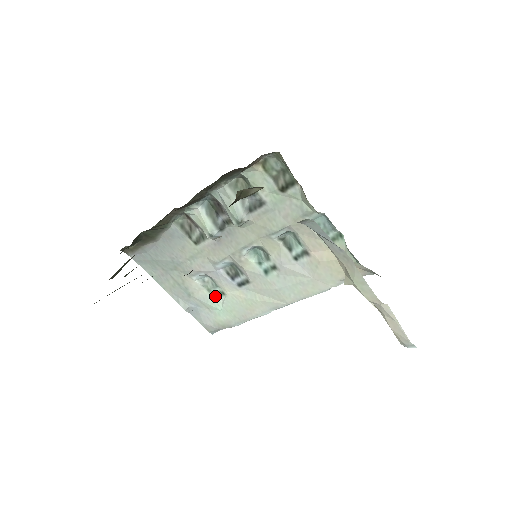
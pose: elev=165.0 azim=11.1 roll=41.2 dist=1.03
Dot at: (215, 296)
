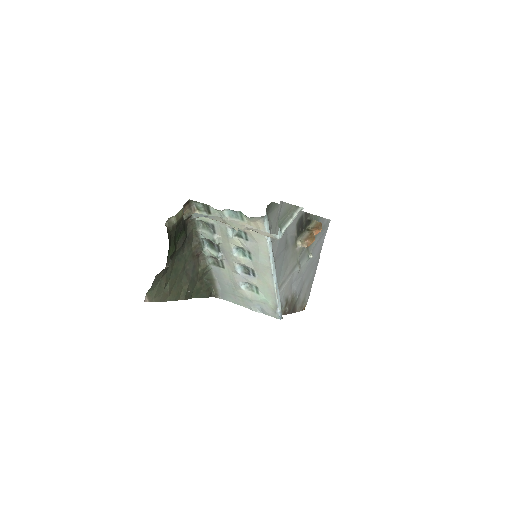
Dot at: (257, 292)
